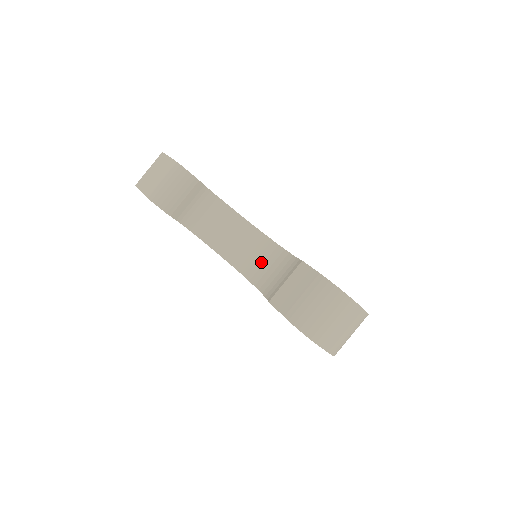
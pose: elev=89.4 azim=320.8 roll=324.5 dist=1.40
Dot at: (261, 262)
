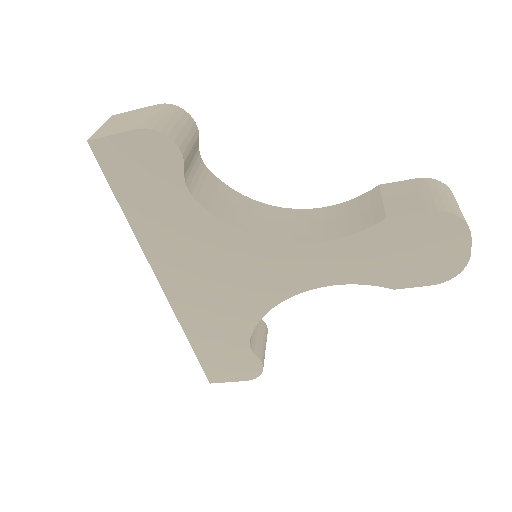
Dot at: (305, 225)
